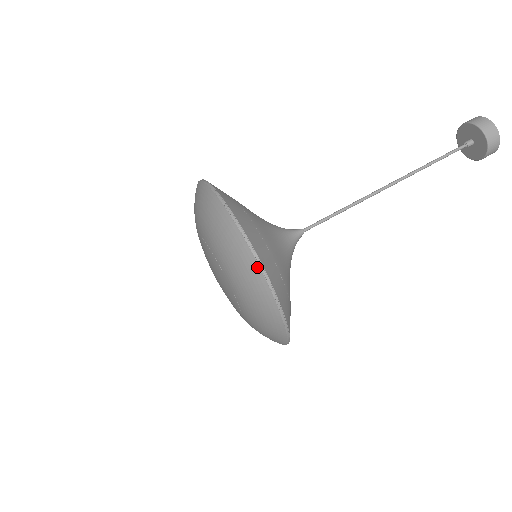
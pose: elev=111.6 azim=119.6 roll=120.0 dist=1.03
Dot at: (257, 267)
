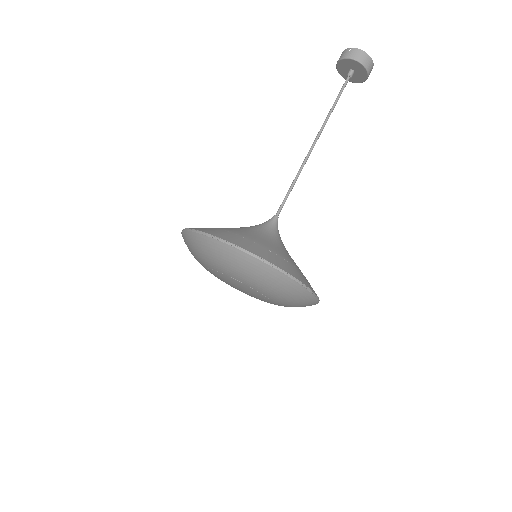
Dot at: (310, 294)
